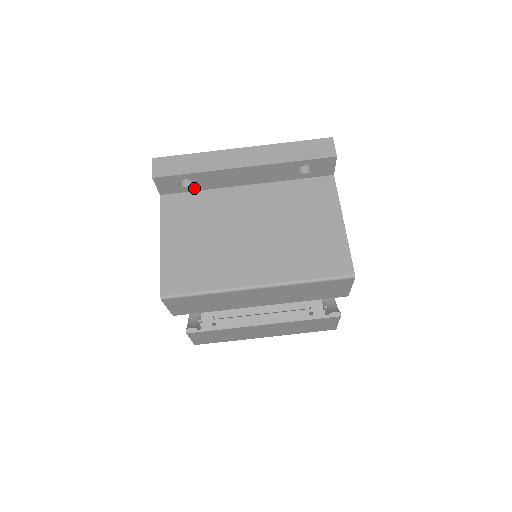
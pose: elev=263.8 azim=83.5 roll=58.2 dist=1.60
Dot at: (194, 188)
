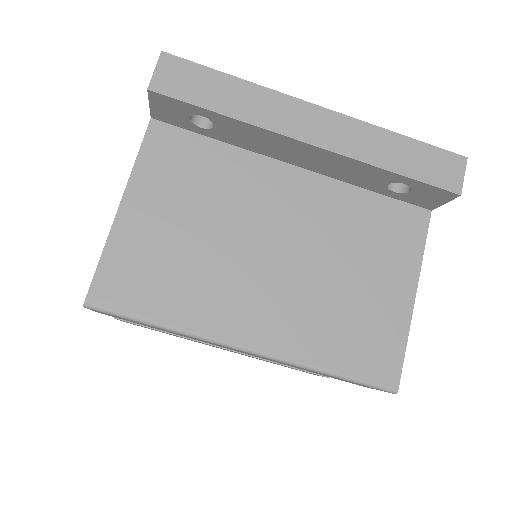
Dot at: (211, 133)
